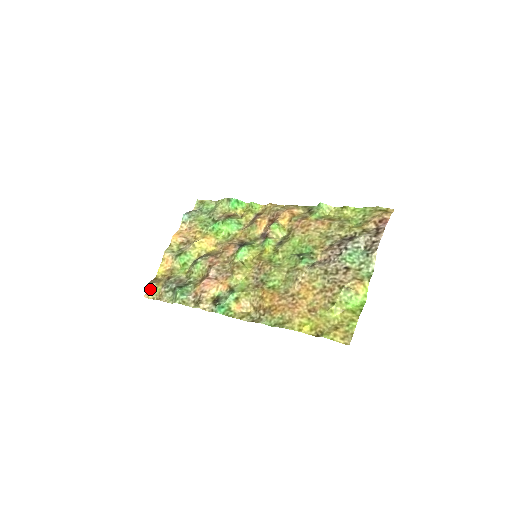
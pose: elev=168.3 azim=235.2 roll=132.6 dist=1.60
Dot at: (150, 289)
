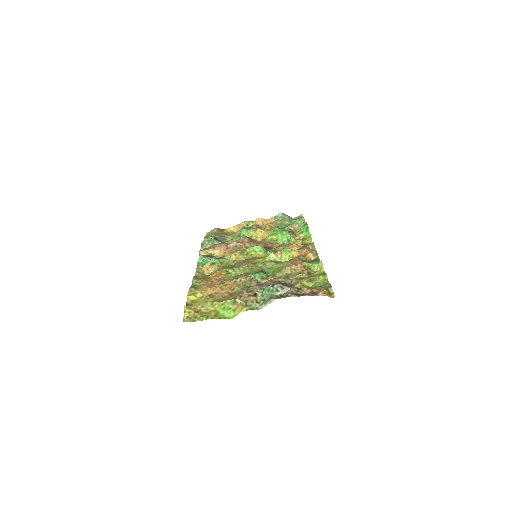
Dot at: (212, 231)
